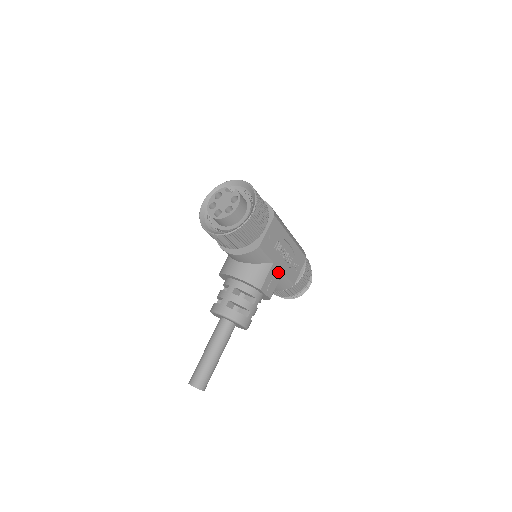
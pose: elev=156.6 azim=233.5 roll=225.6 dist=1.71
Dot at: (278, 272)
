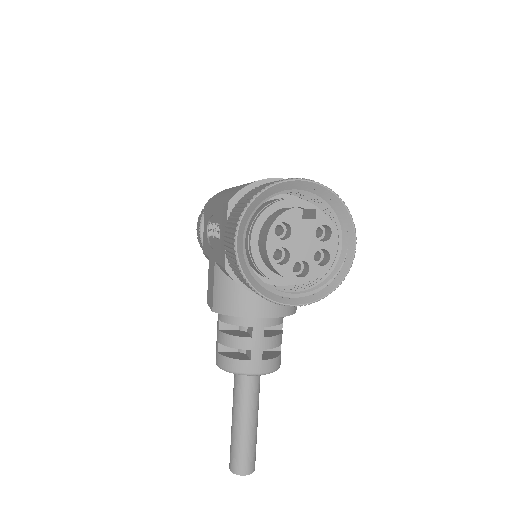
Dot at: occluded
